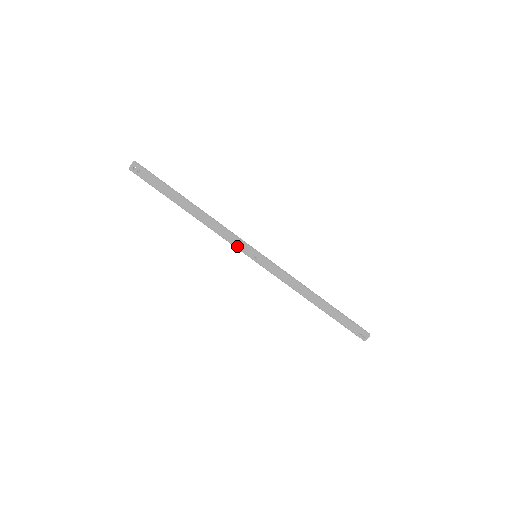
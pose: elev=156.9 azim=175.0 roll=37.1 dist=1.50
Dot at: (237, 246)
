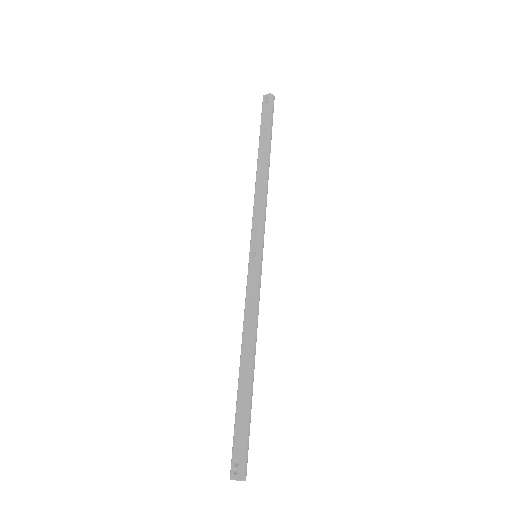
Dot at: (254, 228)
